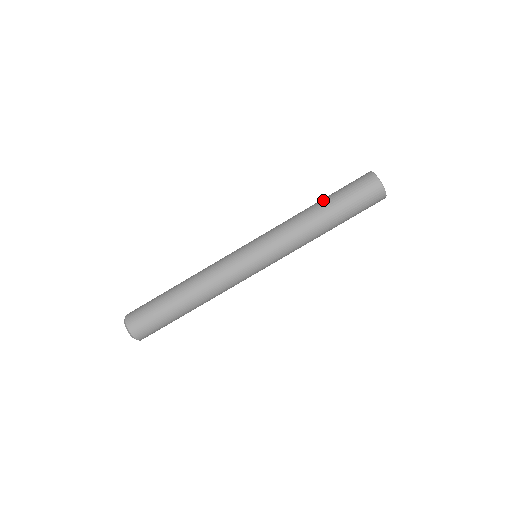
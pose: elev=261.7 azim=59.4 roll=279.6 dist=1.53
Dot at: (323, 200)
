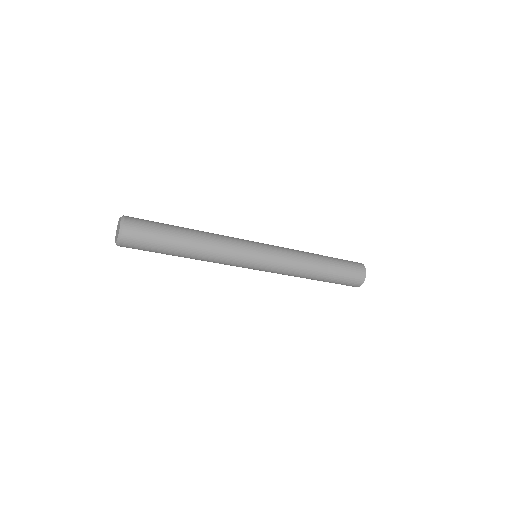
Dot at: (329, 265)
